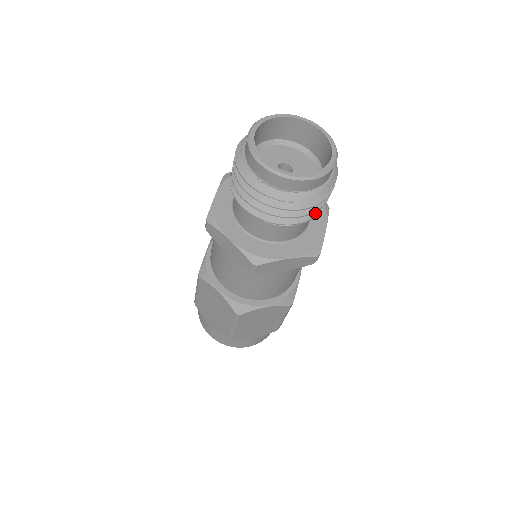
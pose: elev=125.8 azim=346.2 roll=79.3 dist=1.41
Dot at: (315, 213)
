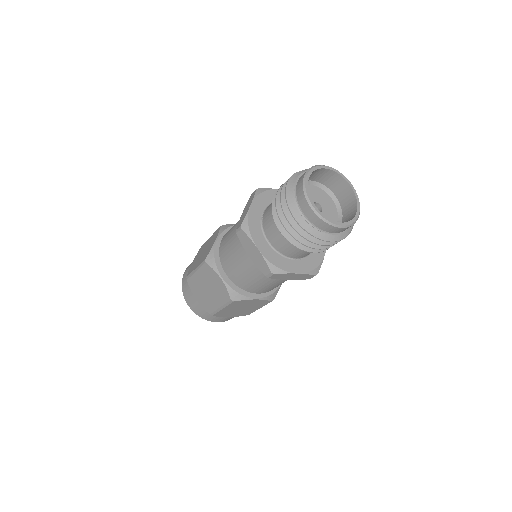
Dot at: occluded
